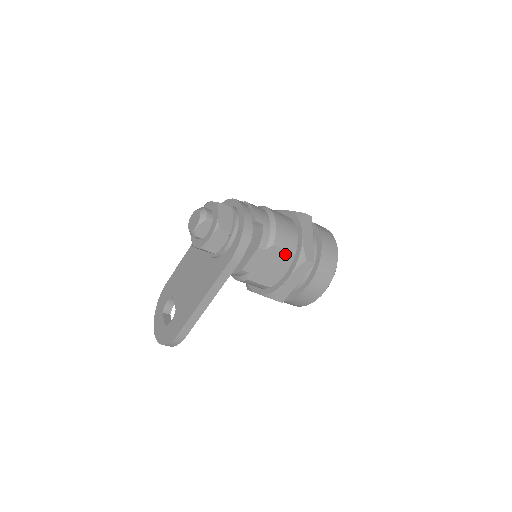
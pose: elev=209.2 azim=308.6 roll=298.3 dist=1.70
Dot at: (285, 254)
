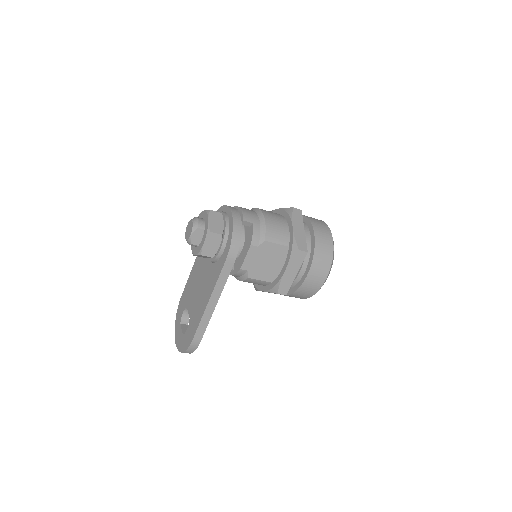
Dot at: (279, 248)
